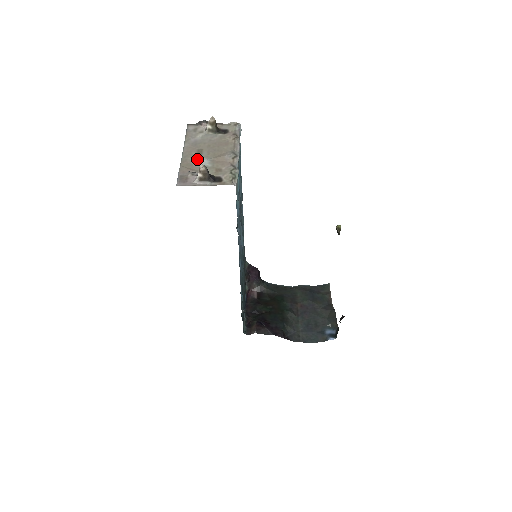
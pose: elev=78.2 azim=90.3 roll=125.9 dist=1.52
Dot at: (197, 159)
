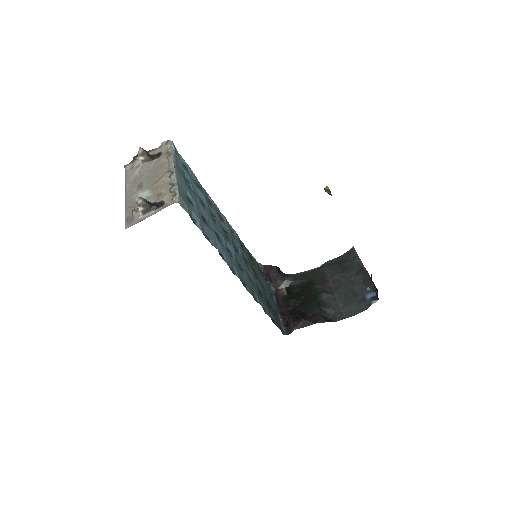
Dot at: (139, 194)
